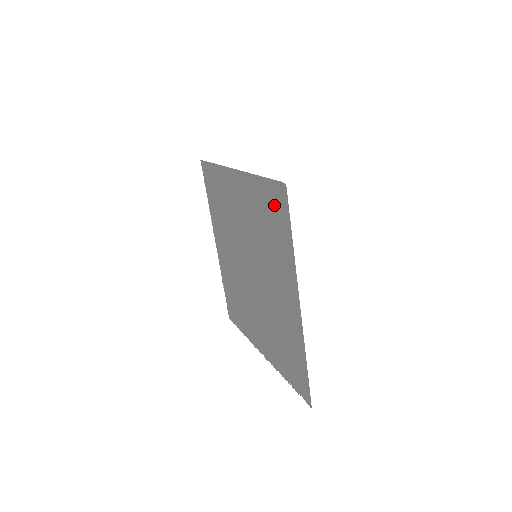
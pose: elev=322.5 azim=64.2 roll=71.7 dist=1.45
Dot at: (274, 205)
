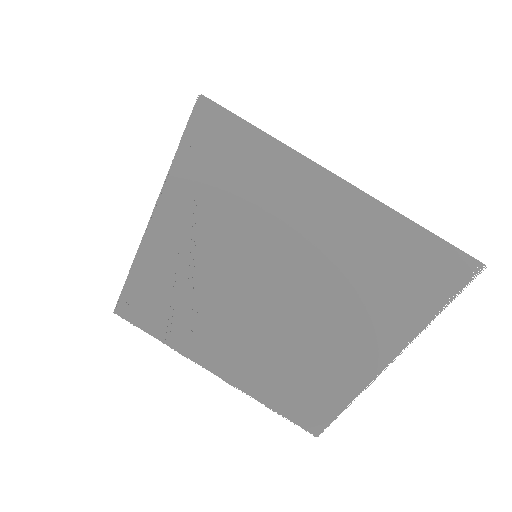
Dot at: (213, 146)
